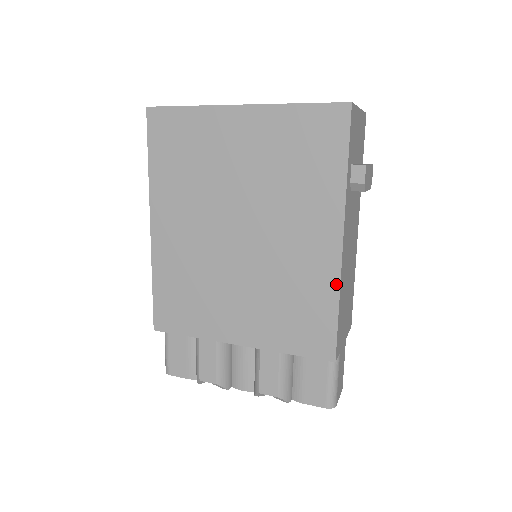
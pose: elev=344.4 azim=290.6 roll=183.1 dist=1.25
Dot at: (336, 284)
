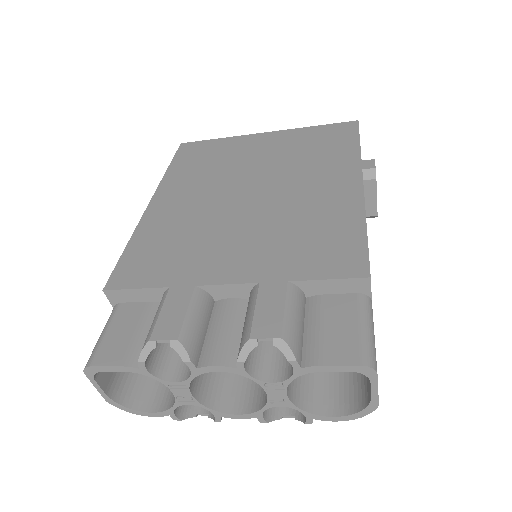
Dot at: (360, 209)
